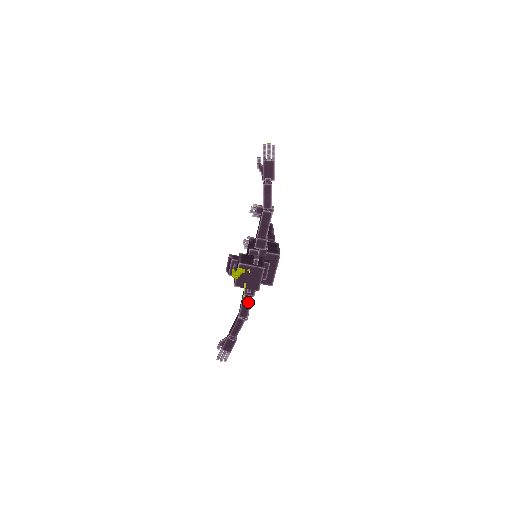
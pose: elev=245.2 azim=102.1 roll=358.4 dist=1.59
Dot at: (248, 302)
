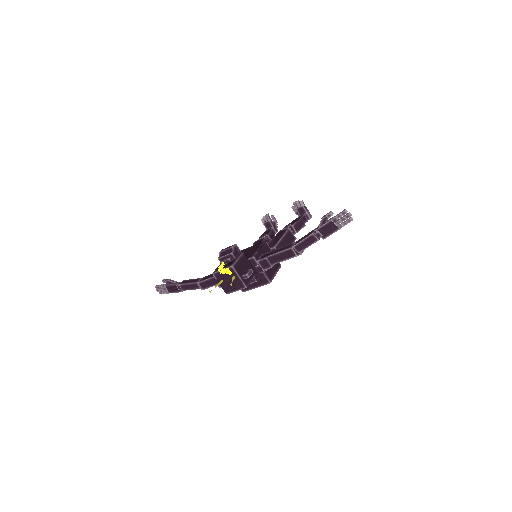
Dot at: (215, 283)
